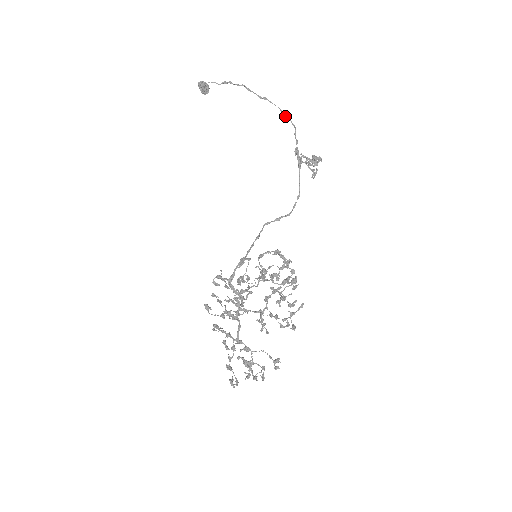
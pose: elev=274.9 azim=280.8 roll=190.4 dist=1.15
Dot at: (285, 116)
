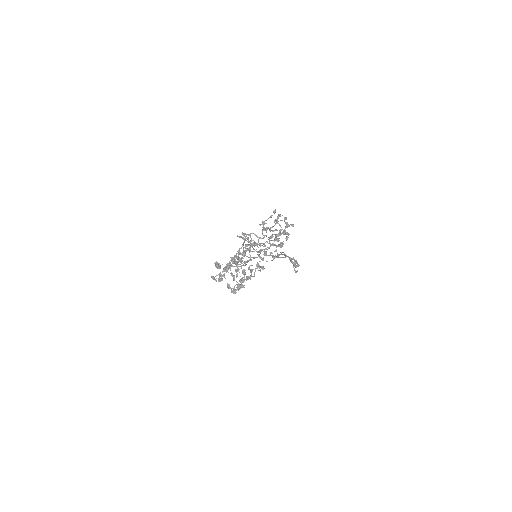
Dot at: occluded
